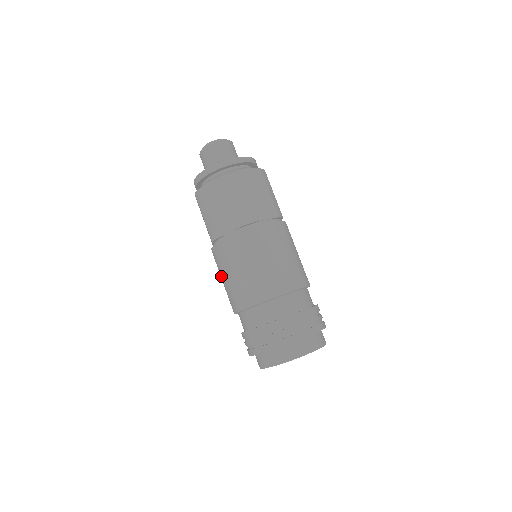
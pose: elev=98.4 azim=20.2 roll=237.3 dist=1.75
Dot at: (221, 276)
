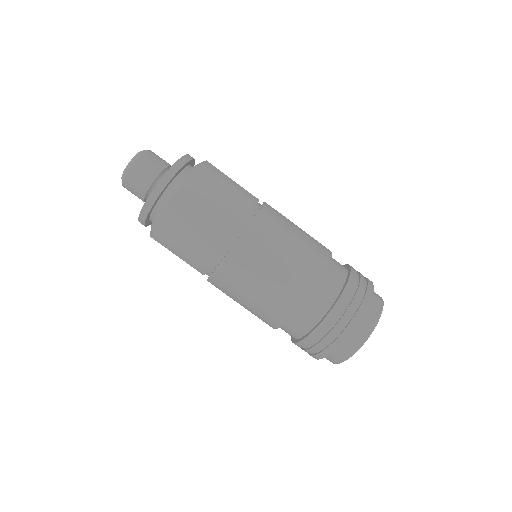
Dot at: occluded
